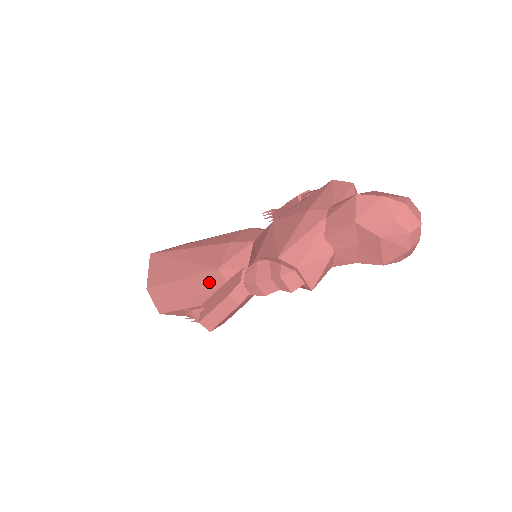
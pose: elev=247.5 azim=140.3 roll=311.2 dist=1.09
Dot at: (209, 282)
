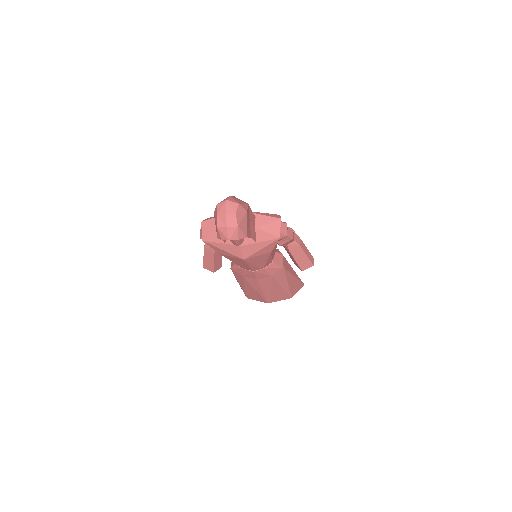
Dot at: occluded
